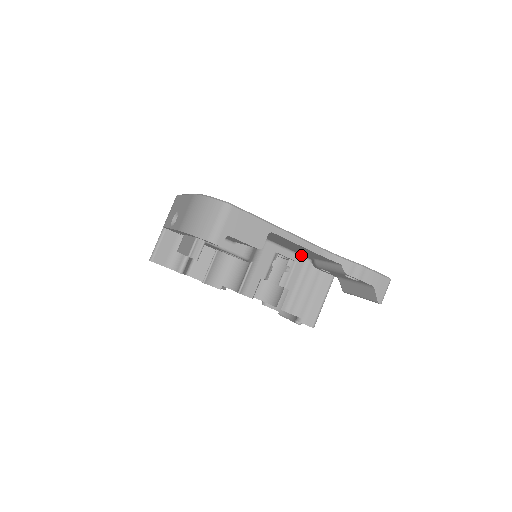
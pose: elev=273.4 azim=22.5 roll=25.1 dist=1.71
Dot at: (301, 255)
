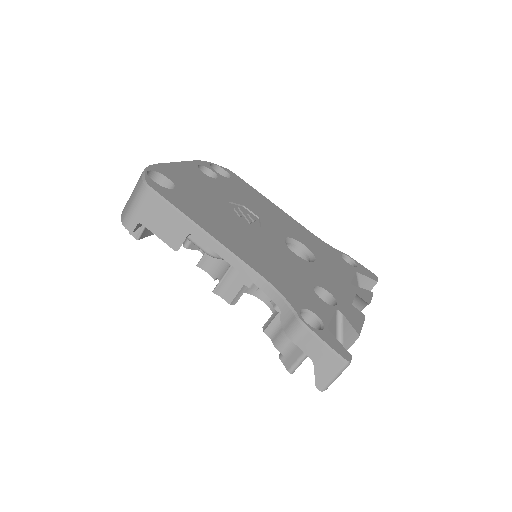
Dot at: occluded
